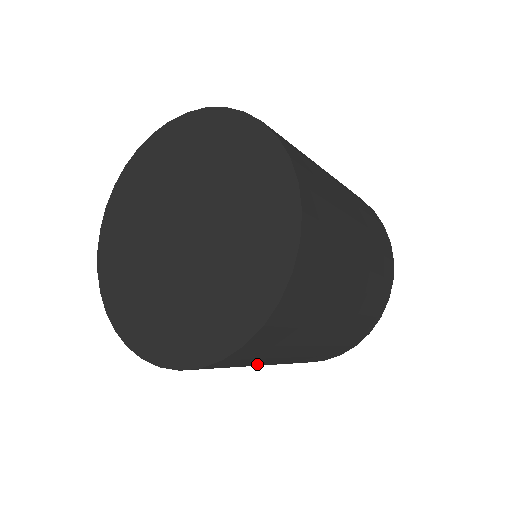
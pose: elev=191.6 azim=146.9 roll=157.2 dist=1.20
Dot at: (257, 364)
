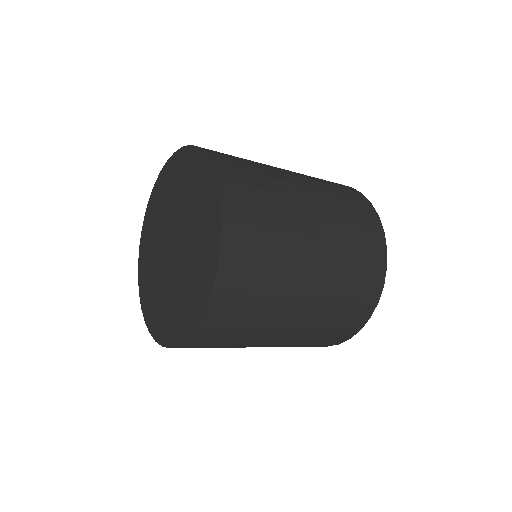
Dot at: occluded
